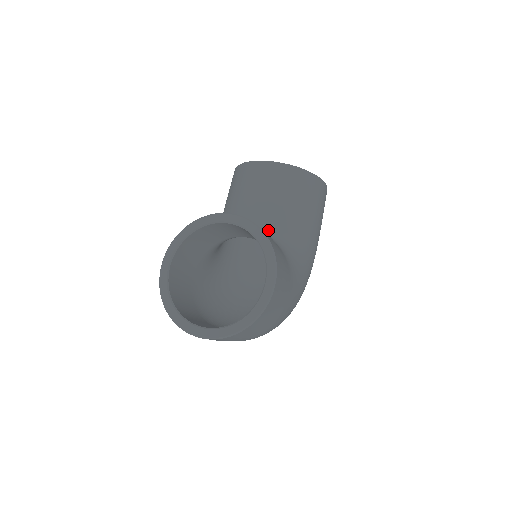
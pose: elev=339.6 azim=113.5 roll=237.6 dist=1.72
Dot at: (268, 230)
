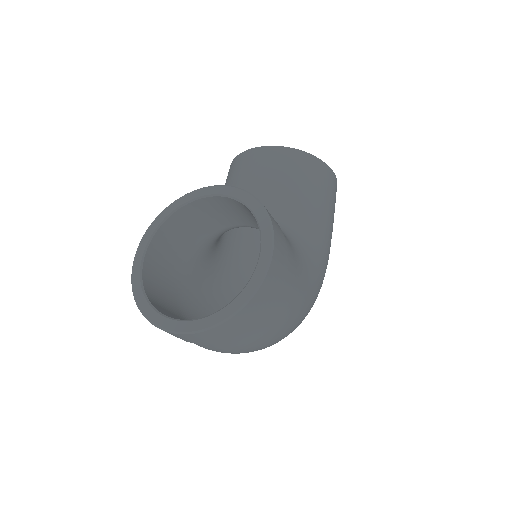
Dot at: occluded
